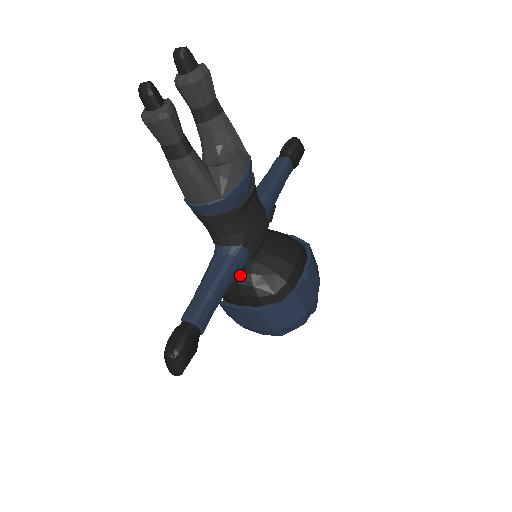
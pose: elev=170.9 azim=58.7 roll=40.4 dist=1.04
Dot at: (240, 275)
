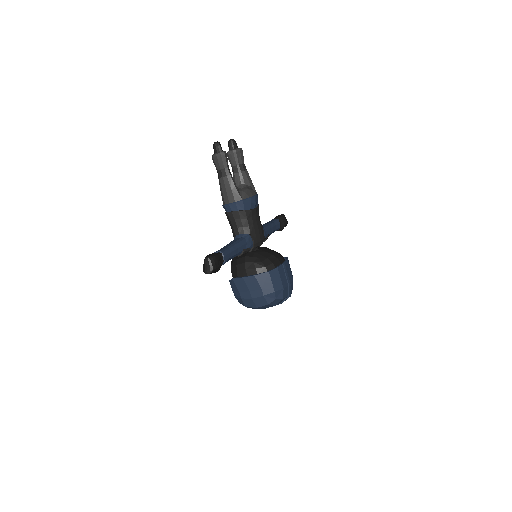
Dot at: (246, 258)
